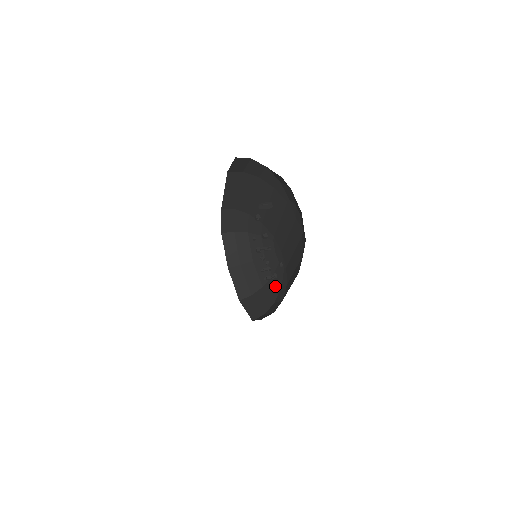
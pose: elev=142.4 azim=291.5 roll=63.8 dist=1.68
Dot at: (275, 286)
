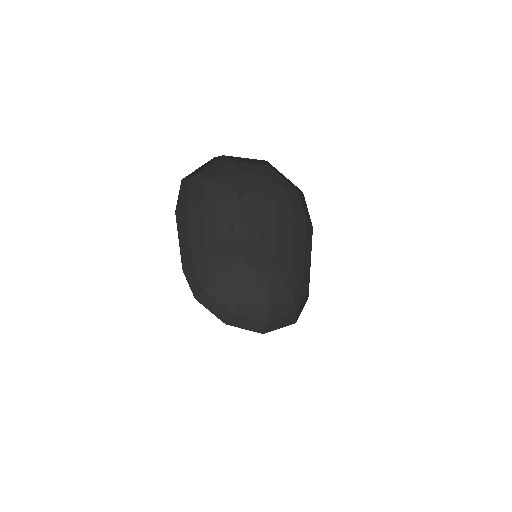
Dot at: (280, 290)
